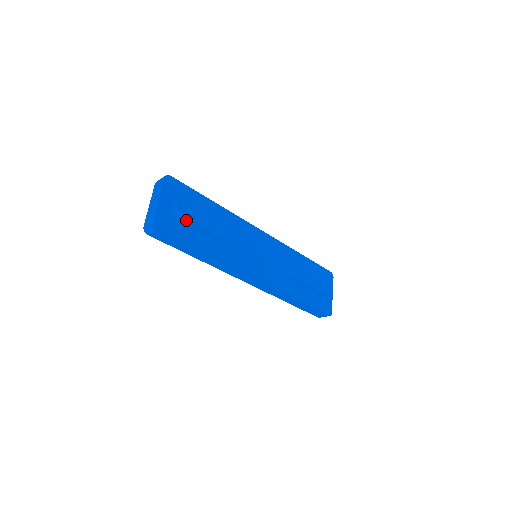
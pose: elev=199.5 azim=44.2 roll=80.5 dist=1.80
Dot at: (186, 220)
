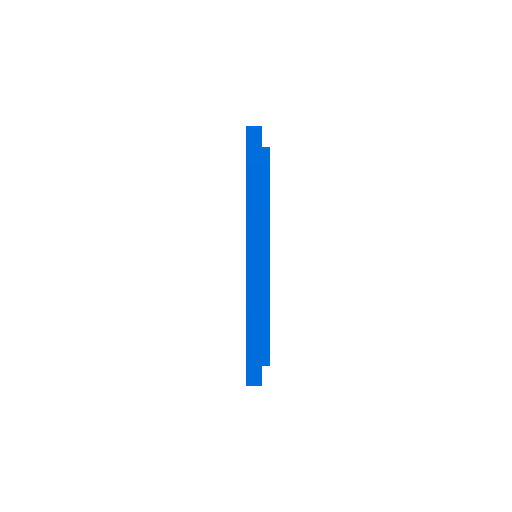
Dot at: (268, 157)
